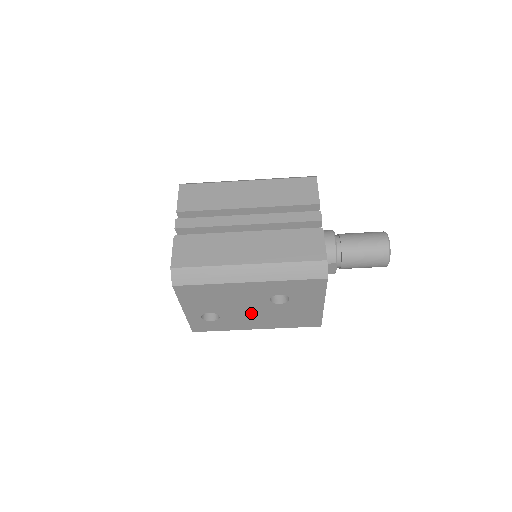
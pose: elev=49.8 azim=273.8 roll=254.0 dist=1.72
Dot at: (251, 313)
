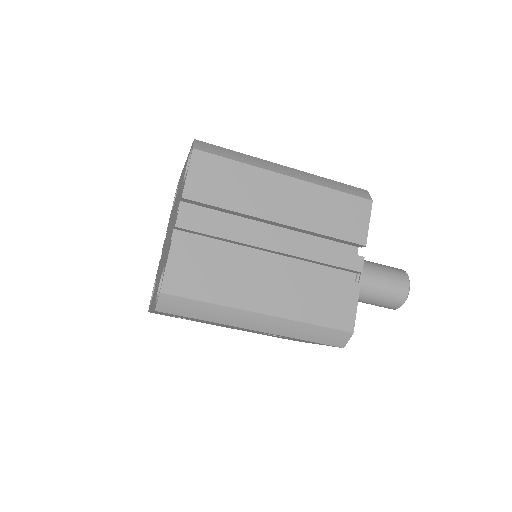
Dot at: occluded
